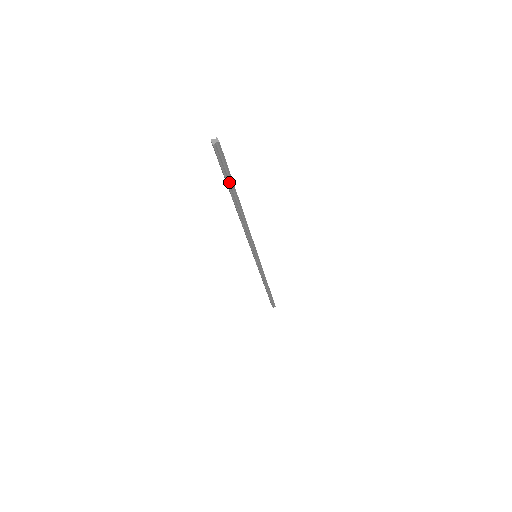
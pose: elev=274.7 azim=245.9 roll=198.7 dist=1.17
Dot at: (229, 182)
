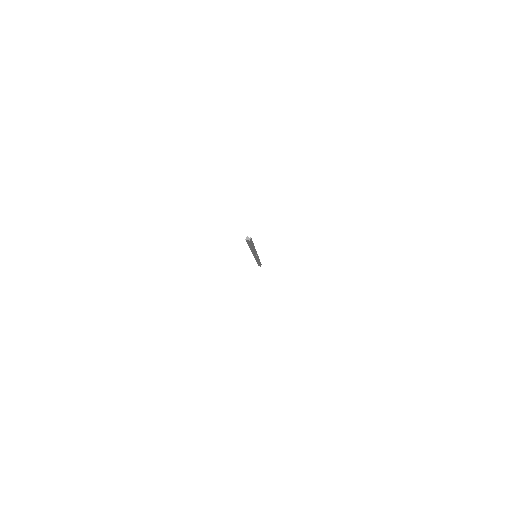
Dot at: (250, 245)
